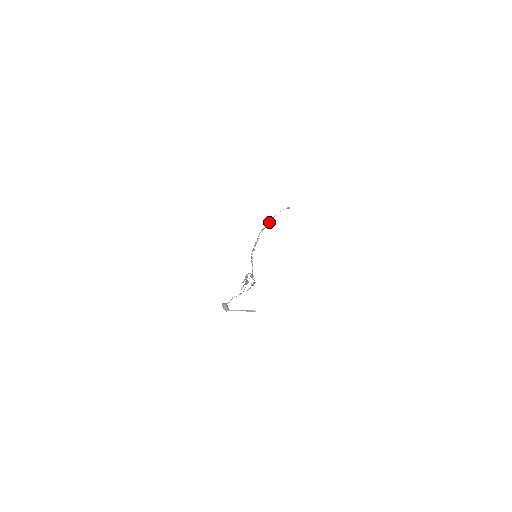
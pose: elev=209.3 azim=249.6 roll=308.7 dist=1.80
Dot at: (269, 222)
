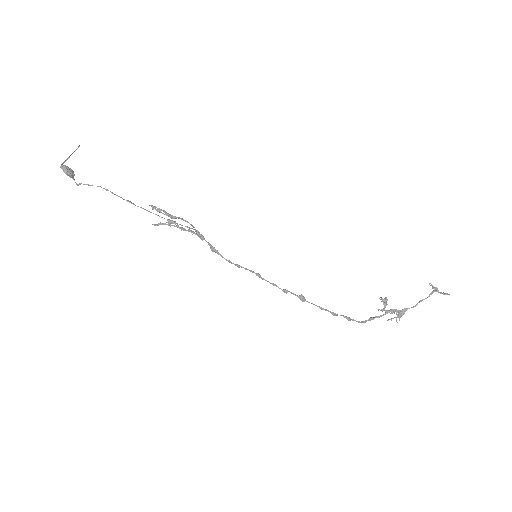
Dot at: (386, 305)
